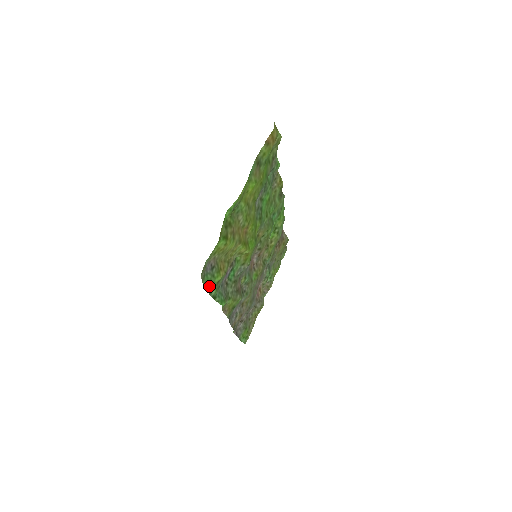
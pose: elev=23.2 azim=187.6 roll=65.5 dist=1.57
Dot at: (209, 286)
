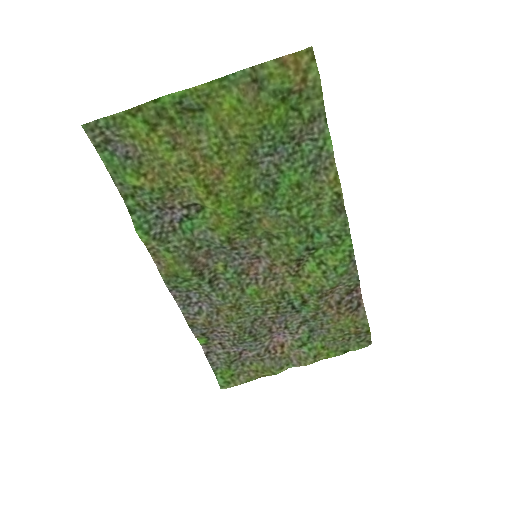
Dot at: (117, 178)
